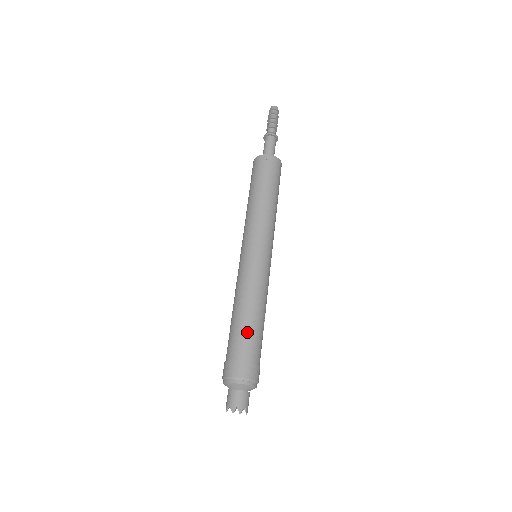
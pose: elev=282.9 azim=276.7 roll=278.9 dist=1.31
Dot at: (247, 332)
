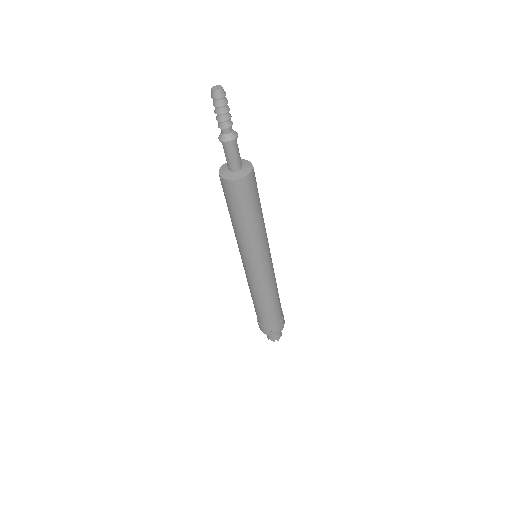
Dot at: (270, 313)
